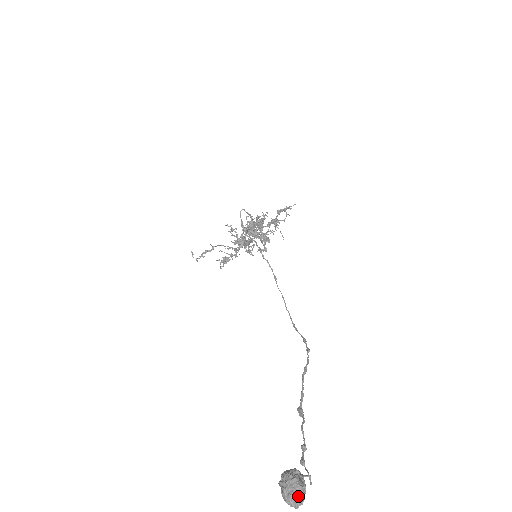
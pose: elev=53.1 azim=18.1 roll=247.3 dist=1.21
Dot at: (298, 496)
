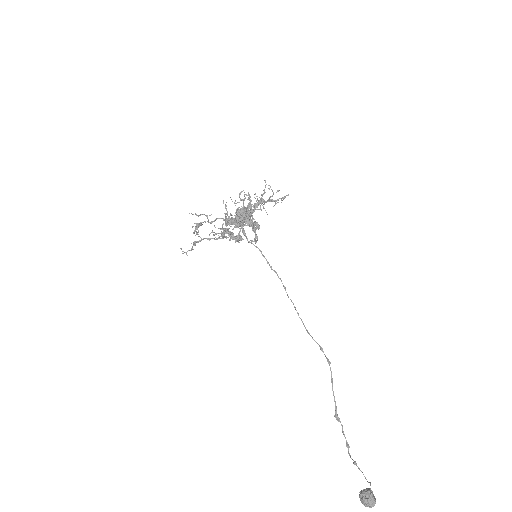
Dot at: (374, 505)
